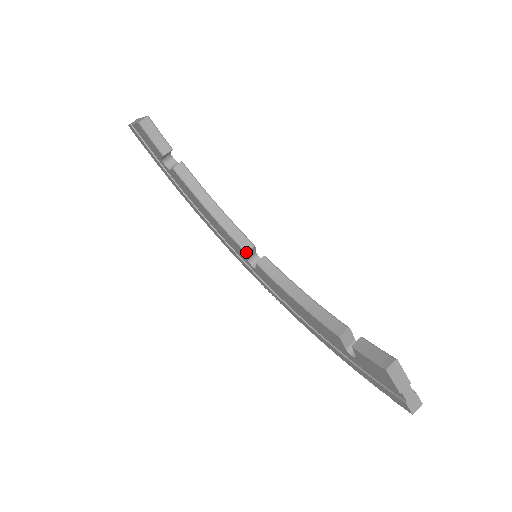
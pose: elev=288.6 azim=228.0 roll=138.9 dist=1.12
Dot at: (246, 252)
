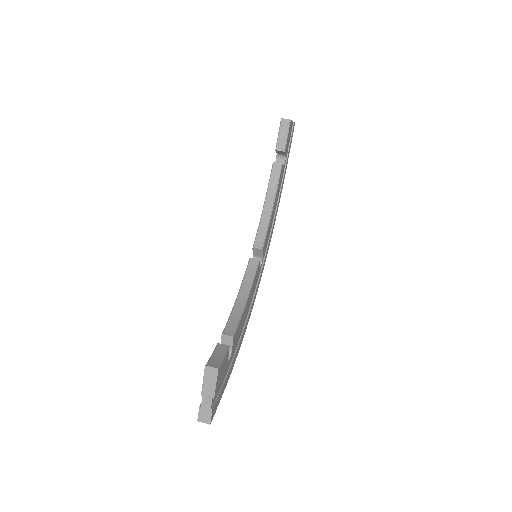
Dot at: (253, 247)
